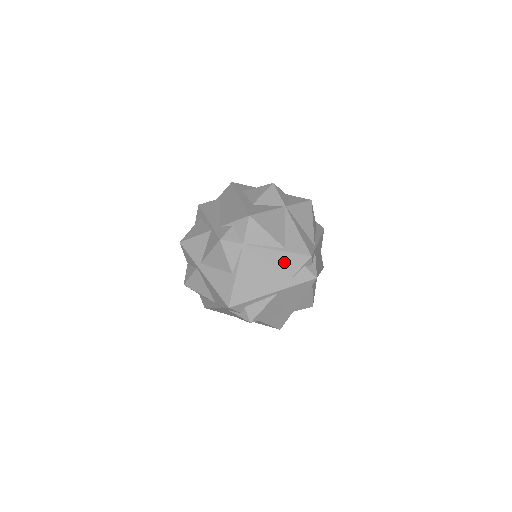
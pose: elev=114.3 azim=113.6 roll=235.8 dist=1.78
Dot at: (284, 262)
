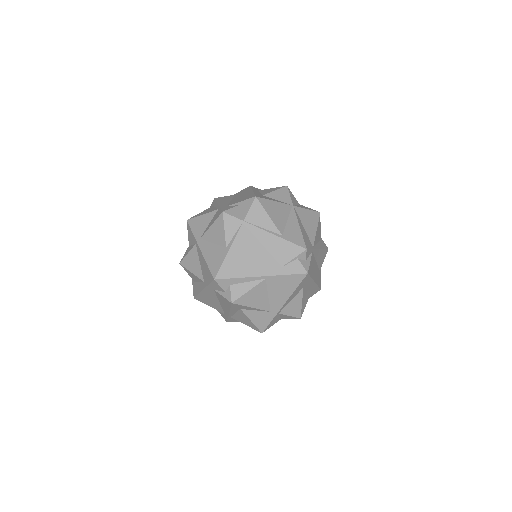
Dot at: (279, 248)
